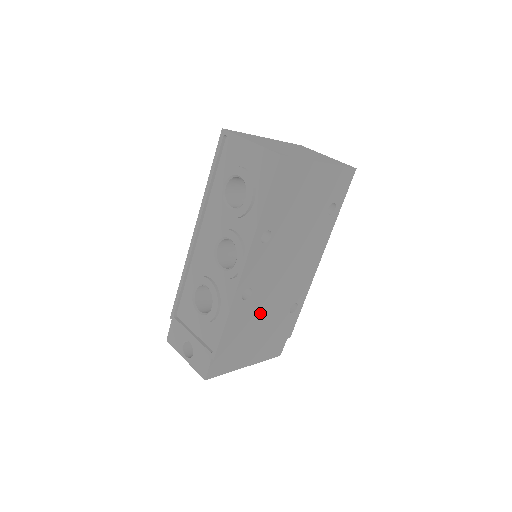
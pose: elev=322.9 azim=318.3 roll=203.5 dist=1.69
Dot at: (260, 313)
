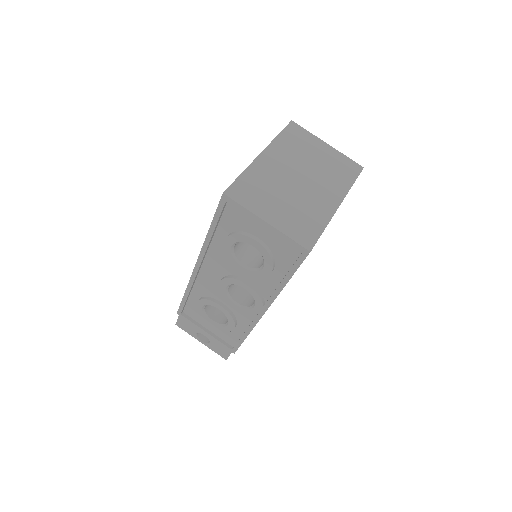
Dot at: occluded
